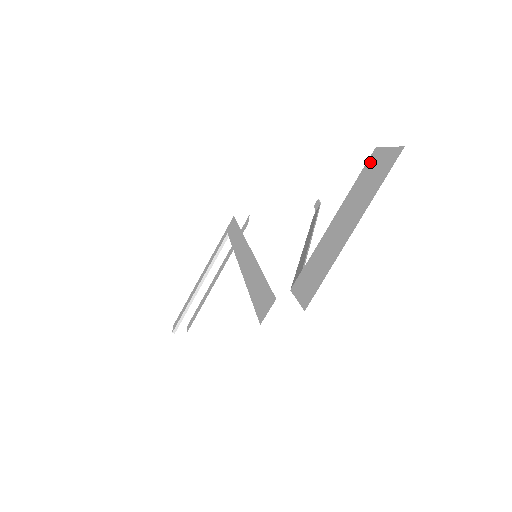
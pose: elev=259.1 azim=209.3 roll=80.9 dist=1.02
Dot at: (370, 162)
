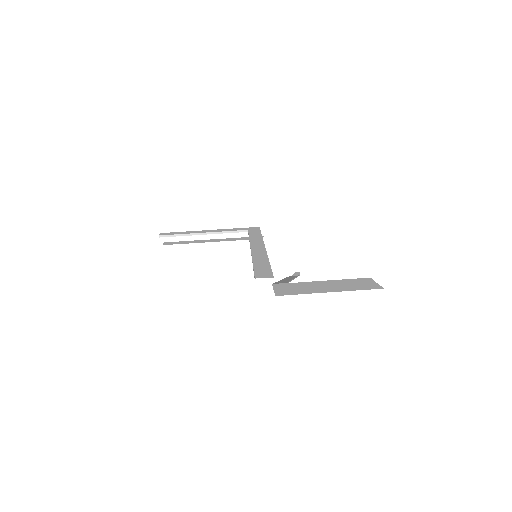
Dot at: (363, 279)
